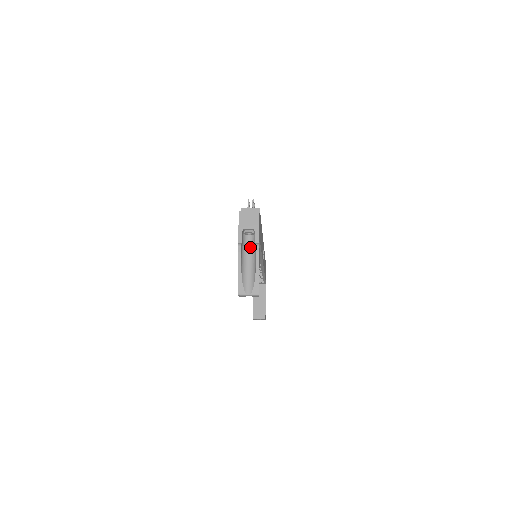
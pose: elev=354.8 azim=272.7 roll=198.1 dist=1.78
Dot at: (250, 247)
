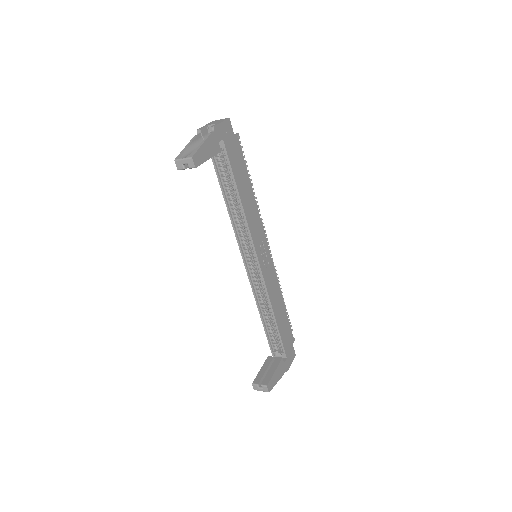
Dot at: occluded
